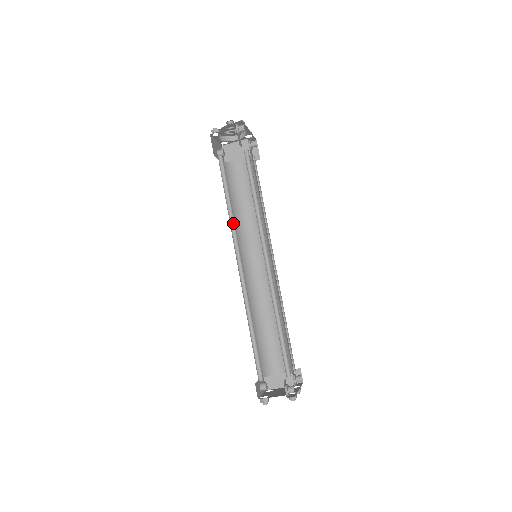
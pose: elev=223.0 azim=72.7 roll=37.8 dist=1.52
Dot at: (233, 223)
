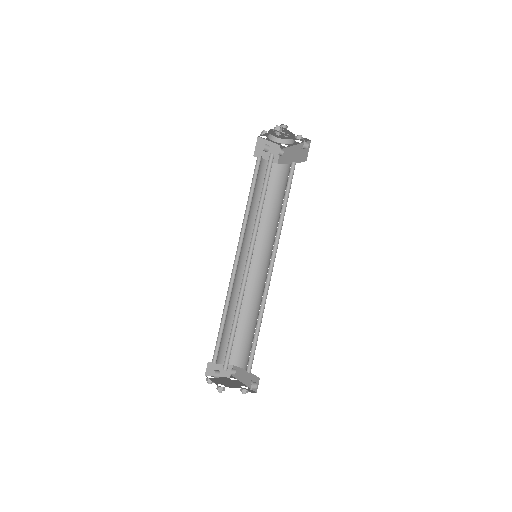
Dot at: (257, 220)
